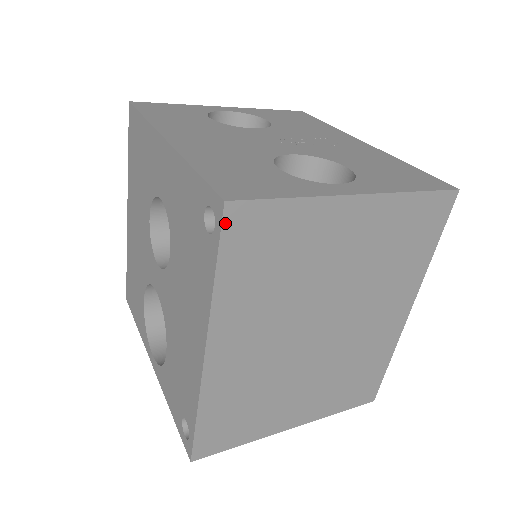
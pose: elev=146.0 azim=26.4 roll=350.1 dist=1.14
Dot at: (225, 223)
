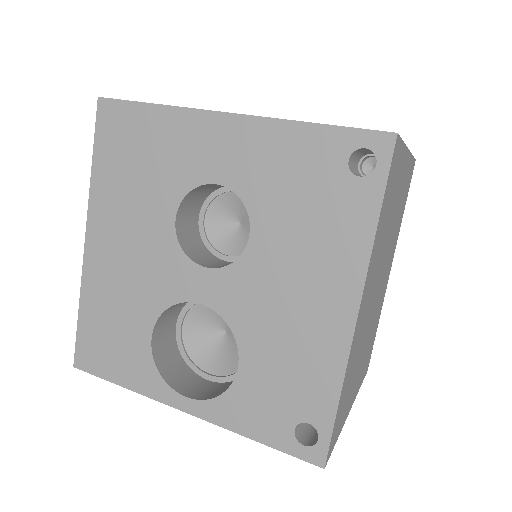
Dot at: (393, 157)
